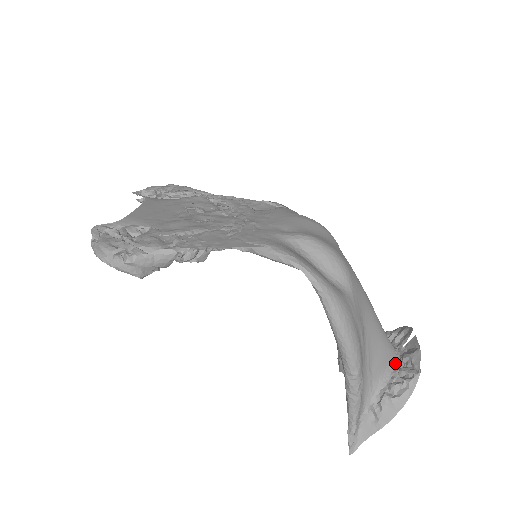
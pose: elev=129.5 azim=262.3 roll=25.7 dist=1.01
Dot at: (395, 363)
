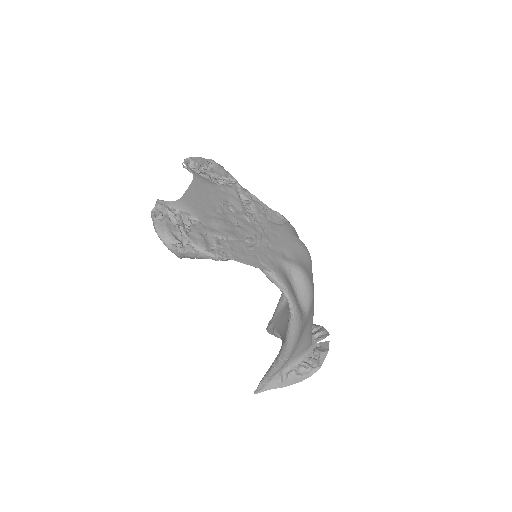
Dot at: (308, 352)
